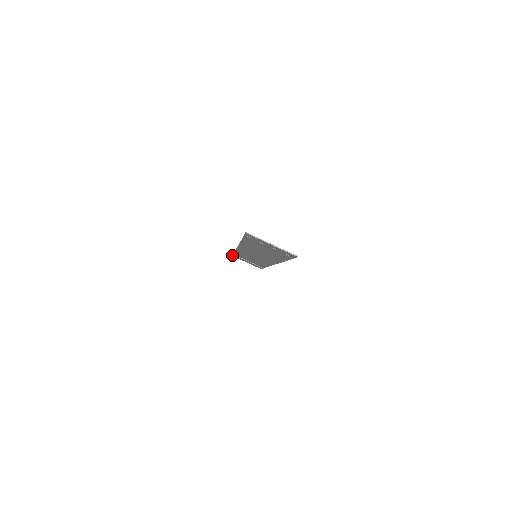
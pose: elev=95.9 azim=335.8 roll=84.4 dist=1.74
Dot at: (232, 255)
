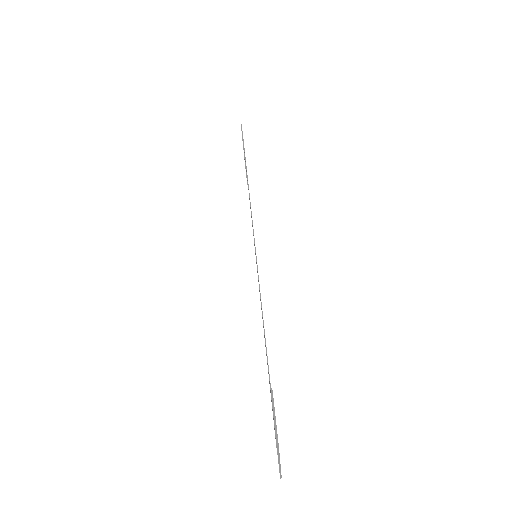
Dot at: occluded
